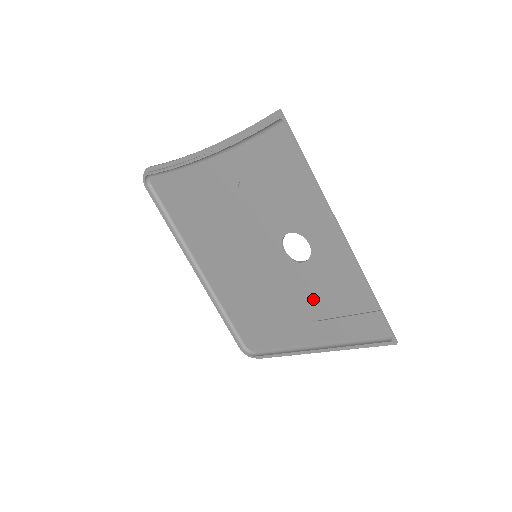
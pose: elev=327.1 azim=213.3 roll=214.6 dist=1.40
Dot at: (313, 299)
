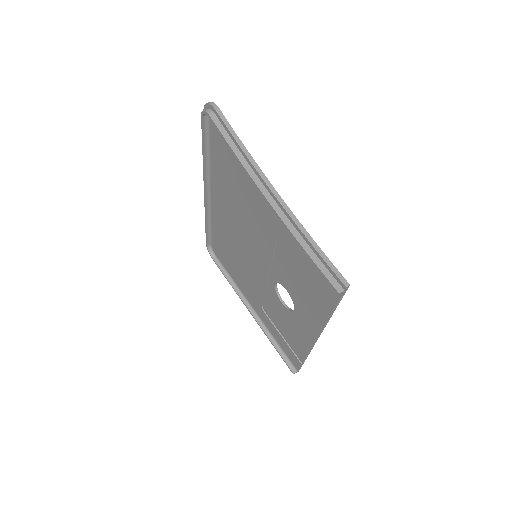
Dot at: (272, 310)
